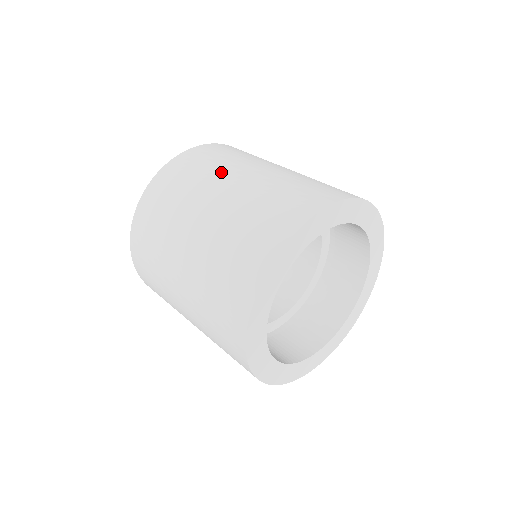
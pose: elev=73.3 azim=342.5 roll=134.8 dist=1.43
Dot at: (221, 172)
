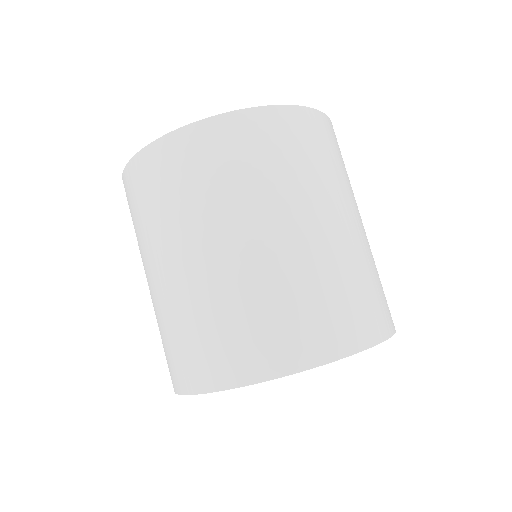
Dot at: (276, 198)
